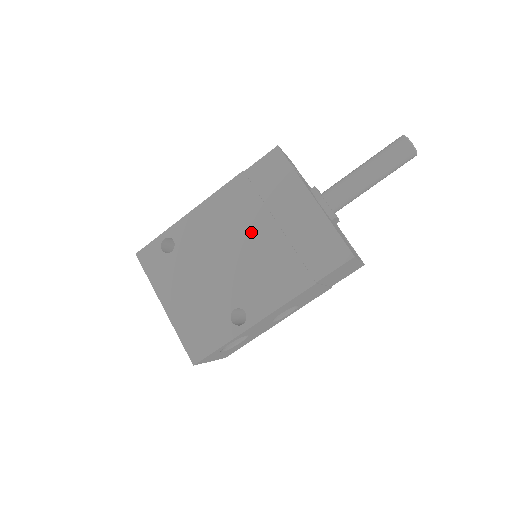
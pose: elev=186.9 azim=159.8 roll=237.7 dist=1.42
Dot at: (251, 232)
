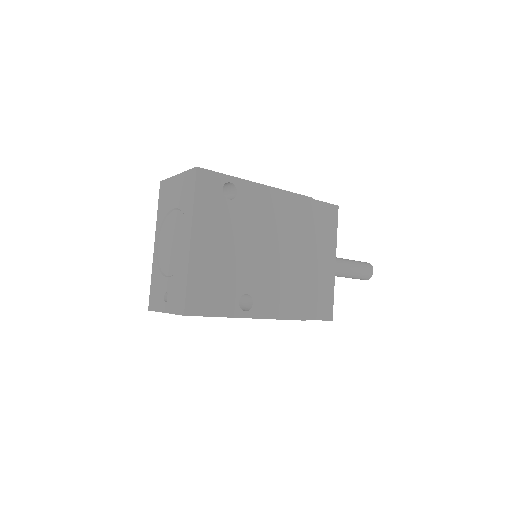
Dot at: (292, 246)
